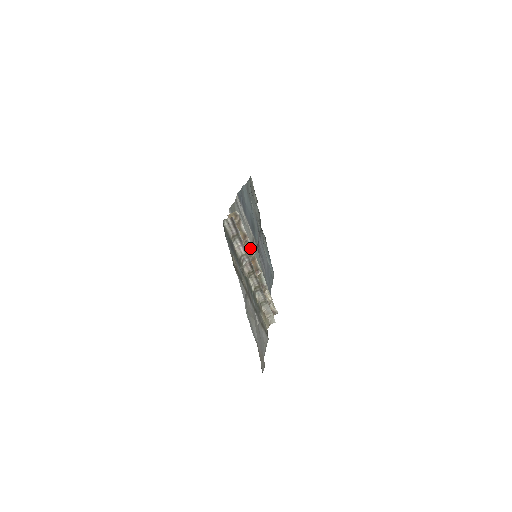
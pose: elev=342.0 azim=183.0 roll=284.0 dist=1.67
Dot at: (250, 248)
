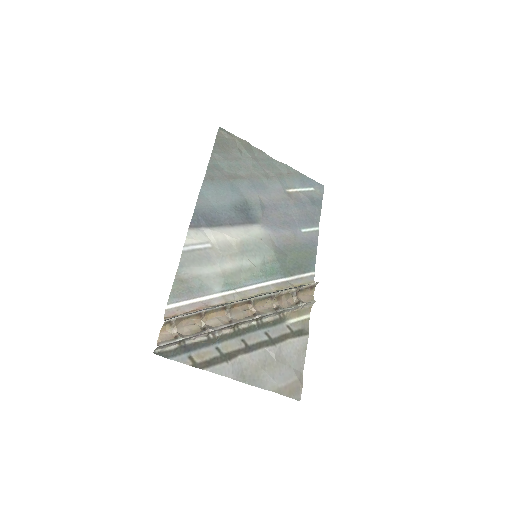
Dot at: (218, 308)
